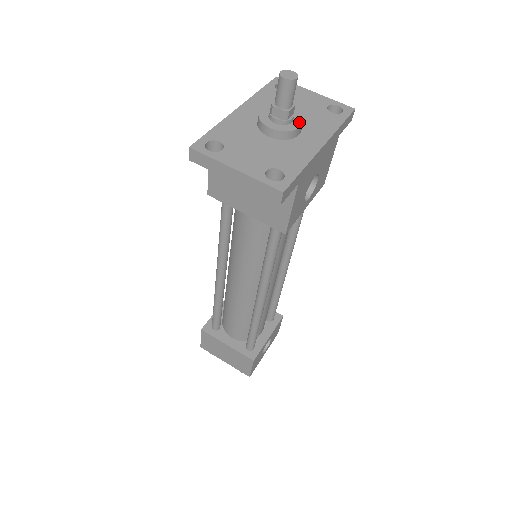
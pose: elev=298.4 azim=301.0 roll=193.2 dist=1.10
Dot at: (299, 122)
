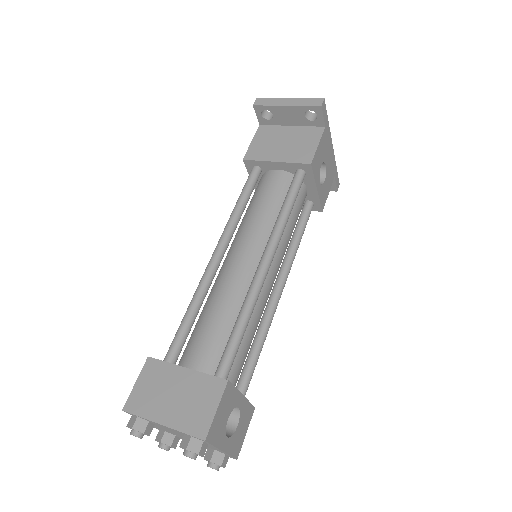
Dot at: occluded
